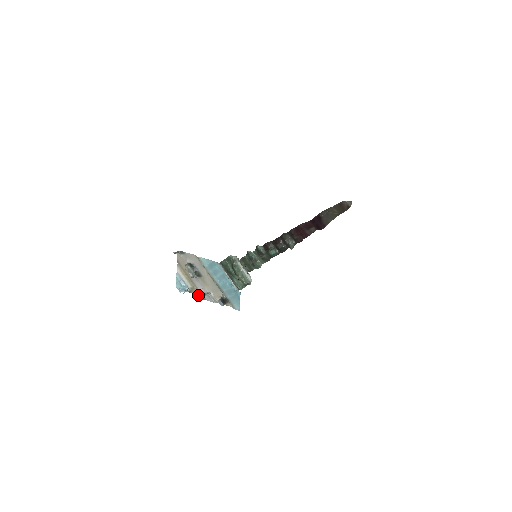
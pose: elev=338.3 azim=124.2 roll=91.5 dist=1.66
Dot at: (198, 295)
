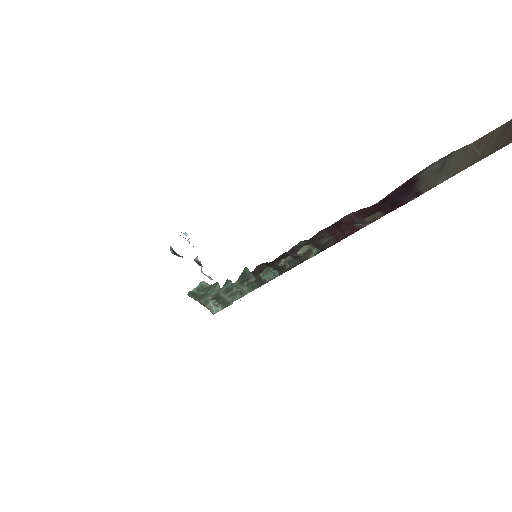
Dot at: (196, 261)
